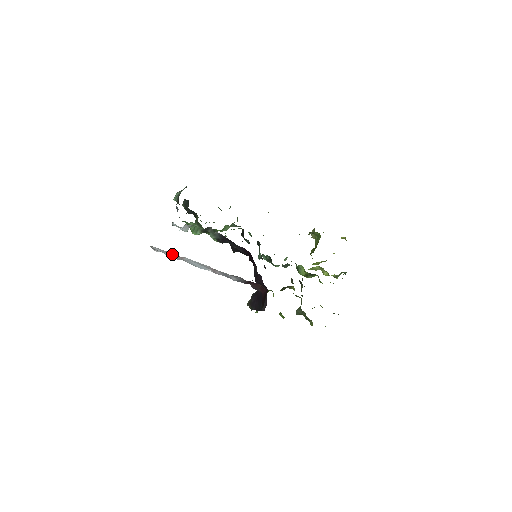
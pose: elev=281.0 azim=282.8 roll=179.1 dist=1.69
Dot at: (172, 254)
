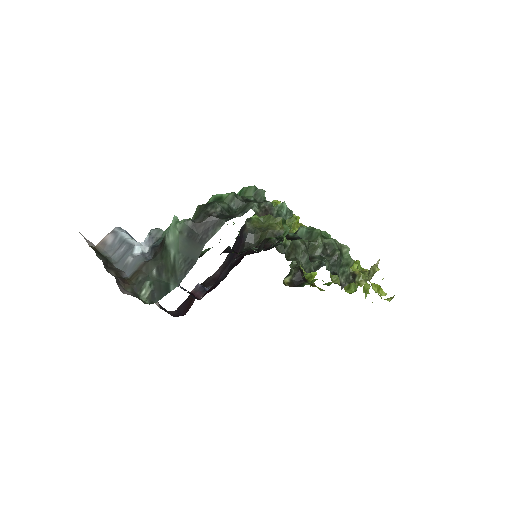
Dot at: occluded
